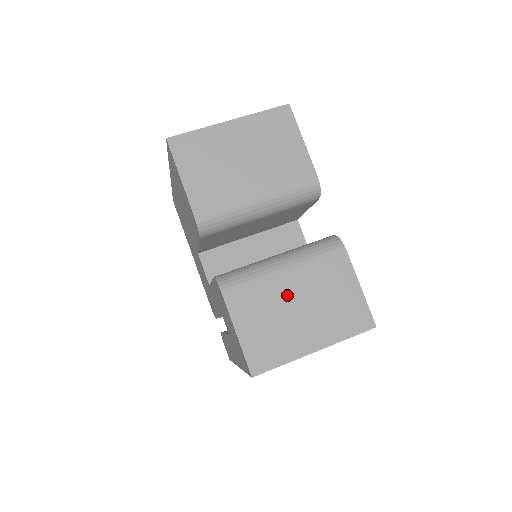
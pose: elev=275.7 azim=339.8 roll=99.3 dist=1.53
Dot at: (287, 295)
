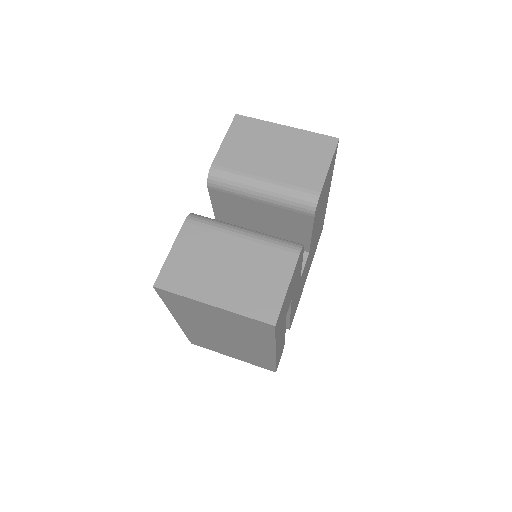
Dot at: (227, 252)
